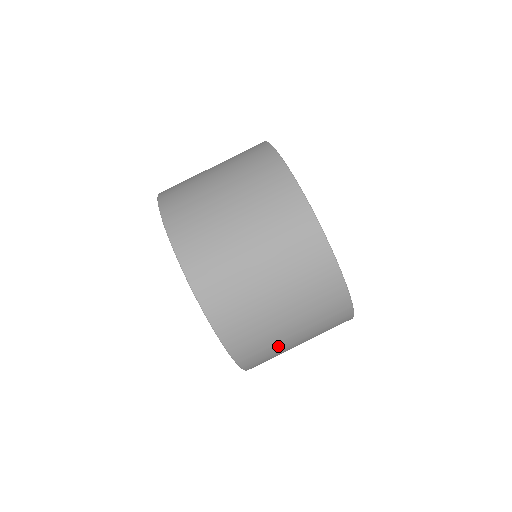
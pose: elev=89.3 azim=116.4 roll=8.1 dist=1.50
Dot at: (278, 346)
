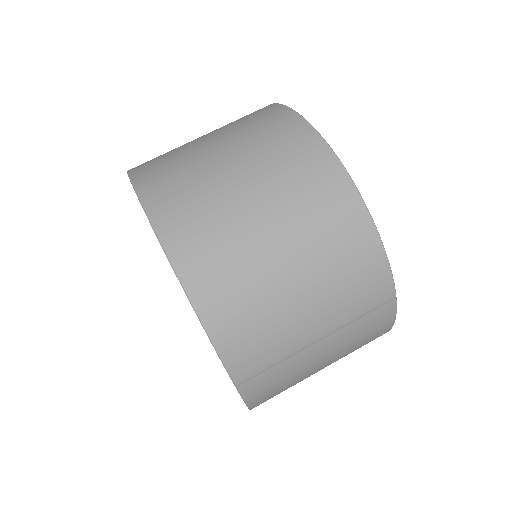
Dot at: (245, 251)
